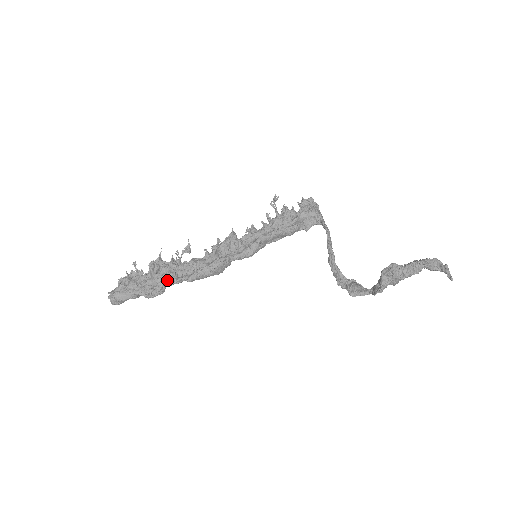
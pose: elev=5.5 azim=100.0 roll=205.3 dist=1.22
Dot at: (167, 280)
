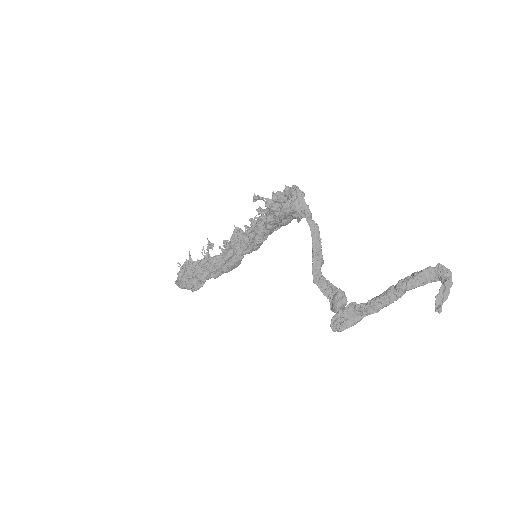
Dot at: (200, 279)
